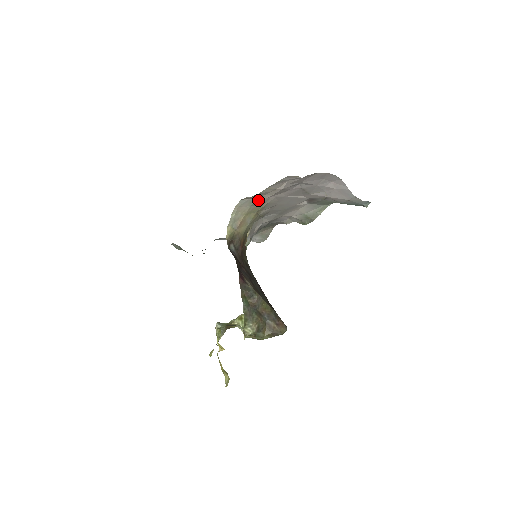
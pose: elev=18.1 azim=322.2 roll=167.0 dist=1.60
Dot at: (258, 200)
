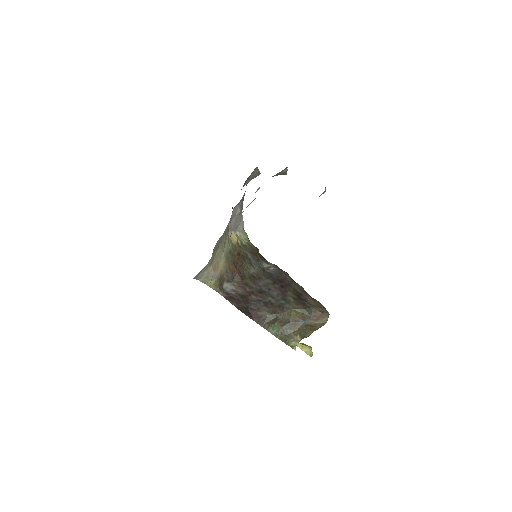
Dot at: occluded
